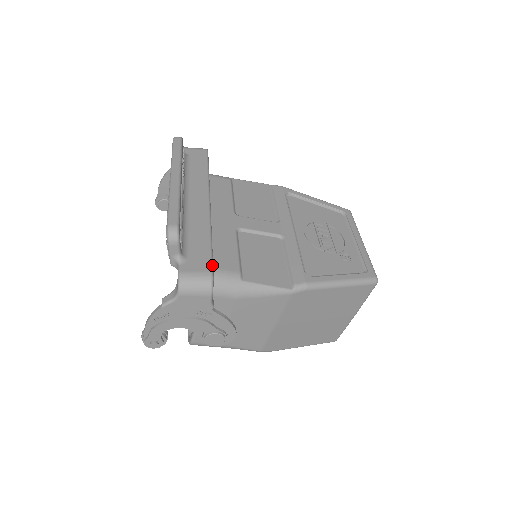
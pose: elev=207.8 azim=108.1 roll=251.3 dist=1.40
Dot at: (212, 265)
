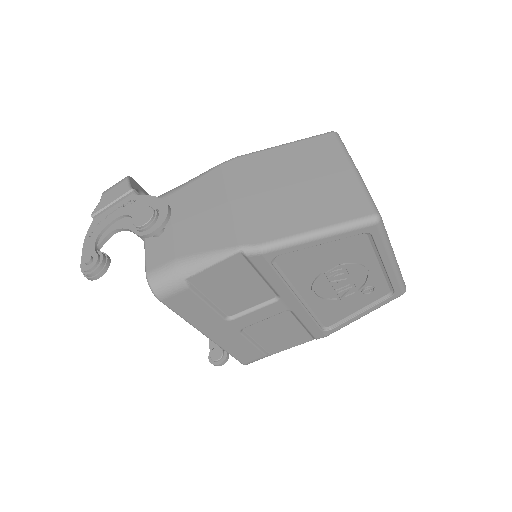
Dot at: (140, 187)
